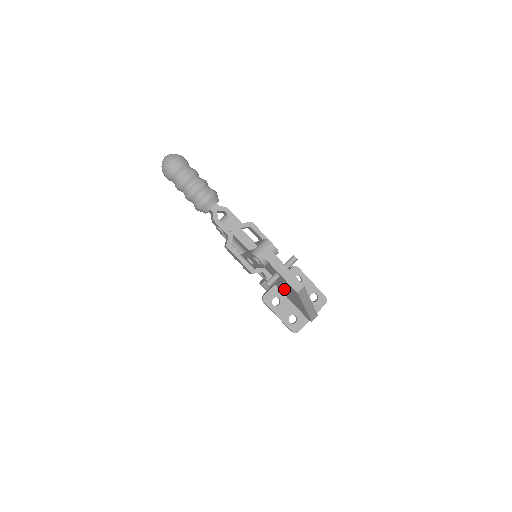
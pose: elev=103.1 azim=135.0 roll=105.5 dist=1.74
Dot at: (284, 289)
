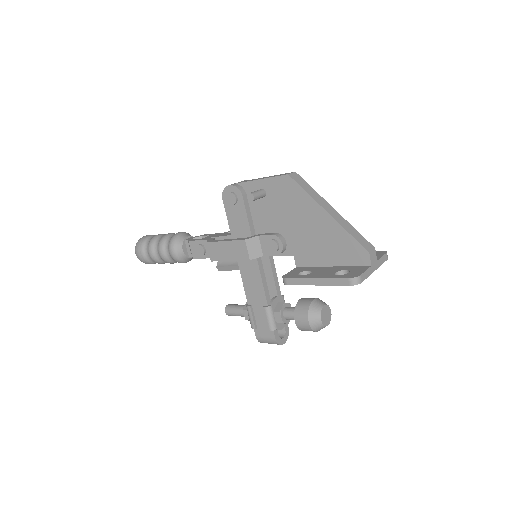
Dot at: (297, 235)
